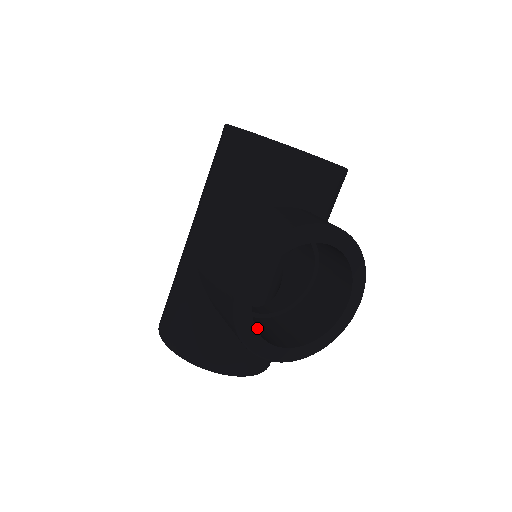
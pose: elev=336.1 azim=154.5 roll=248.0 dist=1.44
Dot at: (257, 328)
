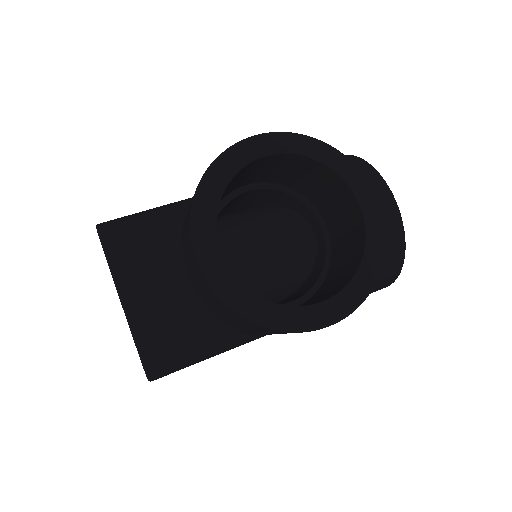
Dot at: occluded
